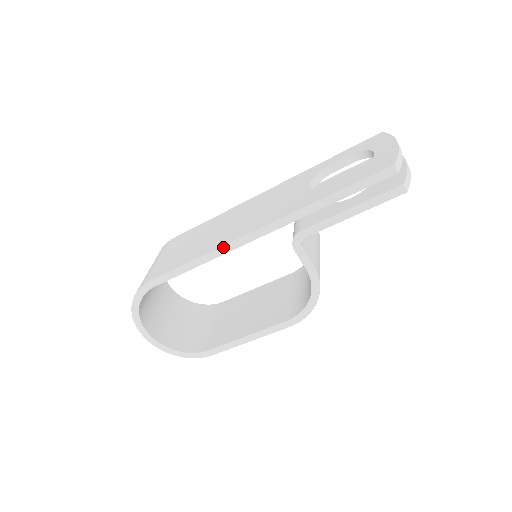
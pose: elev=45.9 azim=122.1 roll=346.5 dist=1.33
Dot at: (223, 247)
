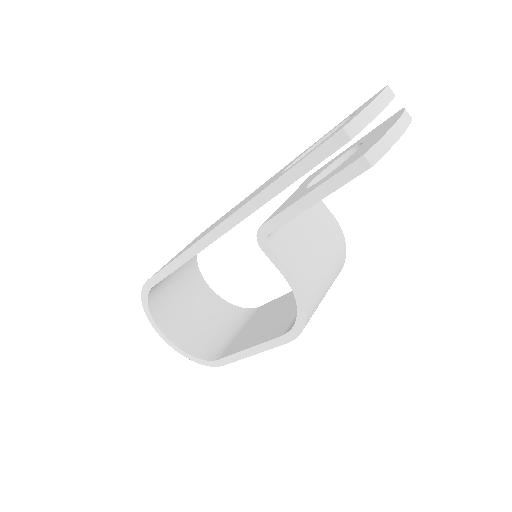
Dot at: (194, 246)
